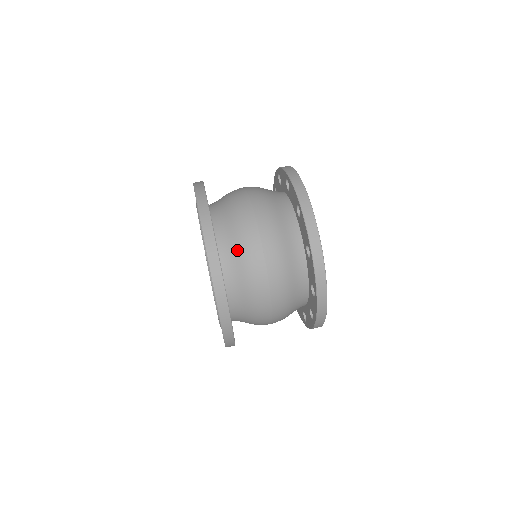
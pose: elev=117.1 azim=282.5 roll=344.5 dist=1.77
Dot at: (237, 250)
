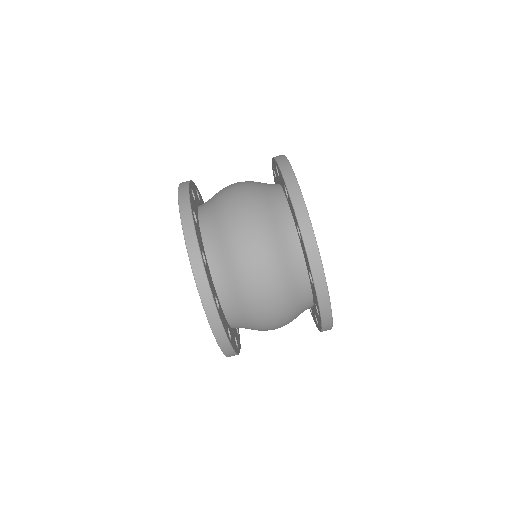
Dot at: (233, 279)
